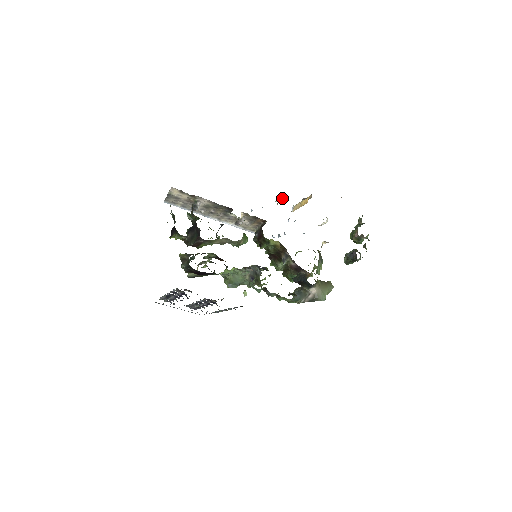
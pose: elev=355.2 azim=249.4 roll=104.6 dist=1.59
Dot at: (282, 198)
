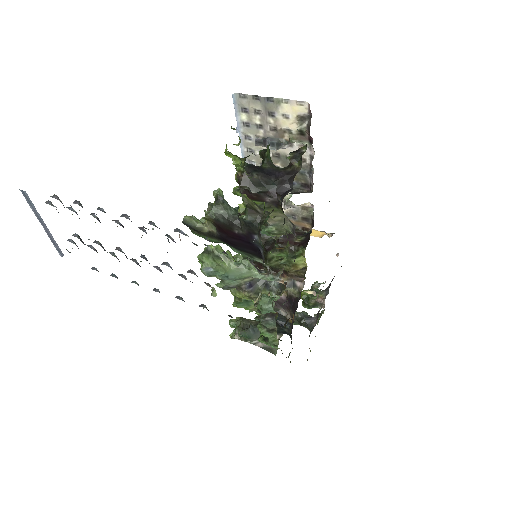
Dot at: occluded
